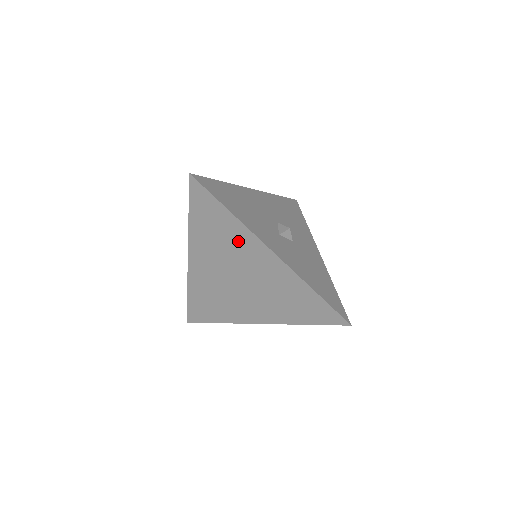
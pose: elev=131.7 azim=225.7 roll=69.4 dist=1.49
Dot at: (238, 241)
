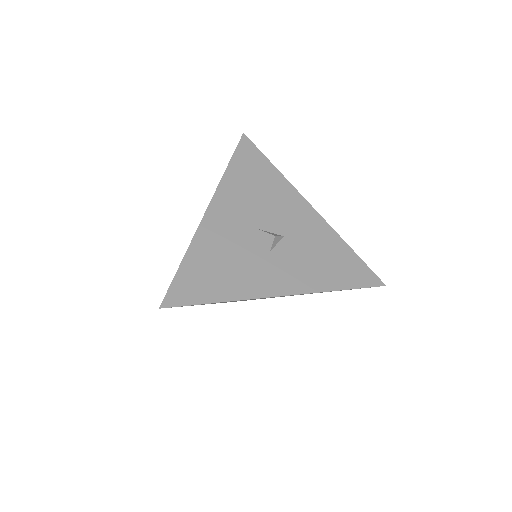
Dot at: occluded
